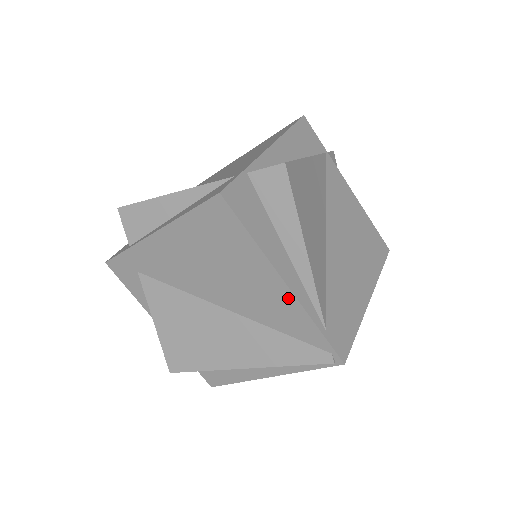
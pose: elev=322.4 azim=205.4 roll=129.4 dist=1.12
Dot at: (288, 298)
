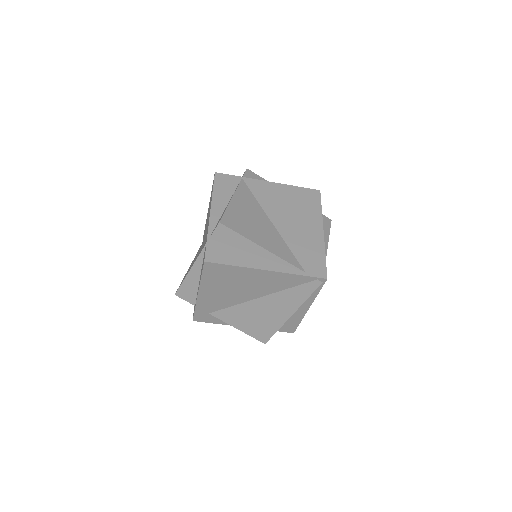
Dot at: (274, 274)
